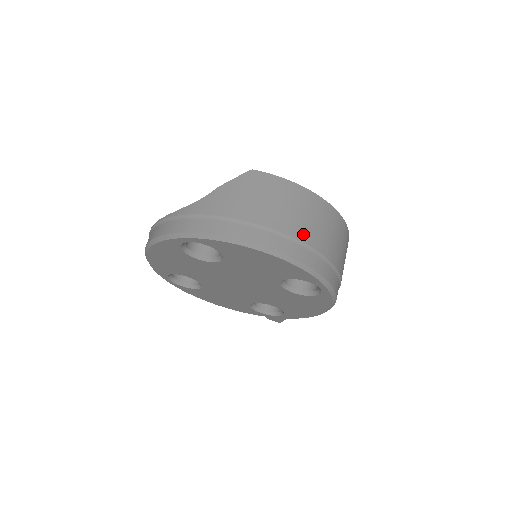
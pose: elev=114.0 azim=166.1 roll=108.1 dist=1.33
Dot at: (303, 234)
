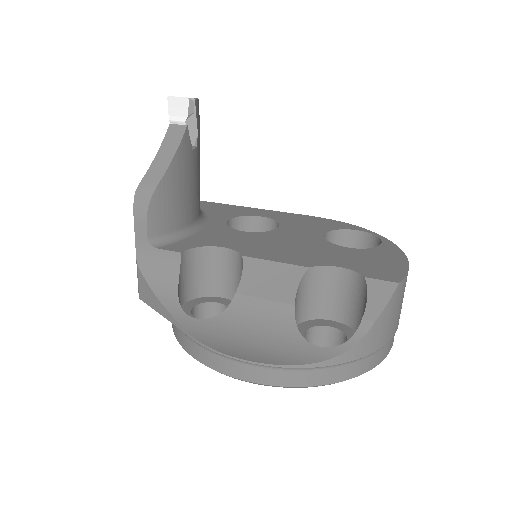
Dot at: occluded
